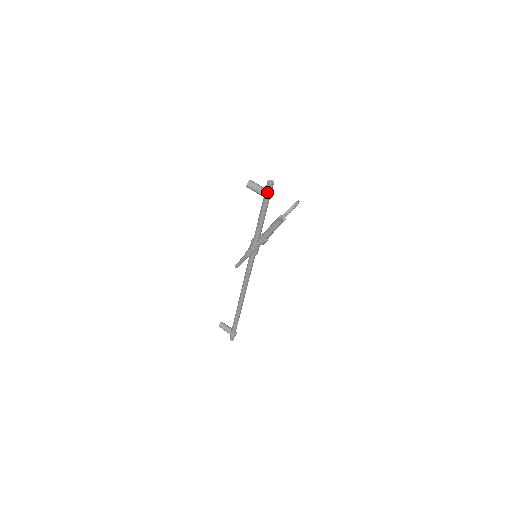
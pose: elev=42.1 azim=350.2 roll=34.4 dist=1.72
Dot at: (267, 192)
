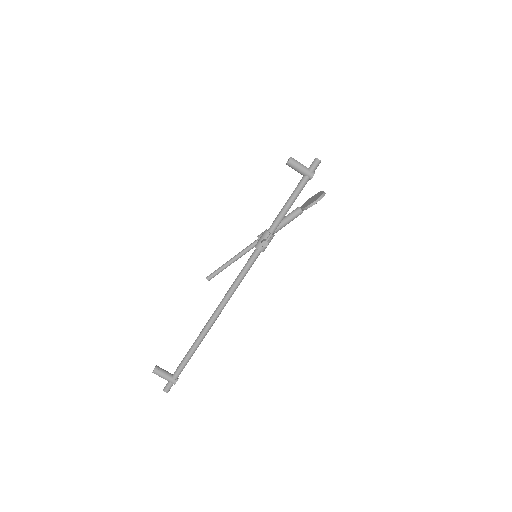
Dot at: (313, 169)
